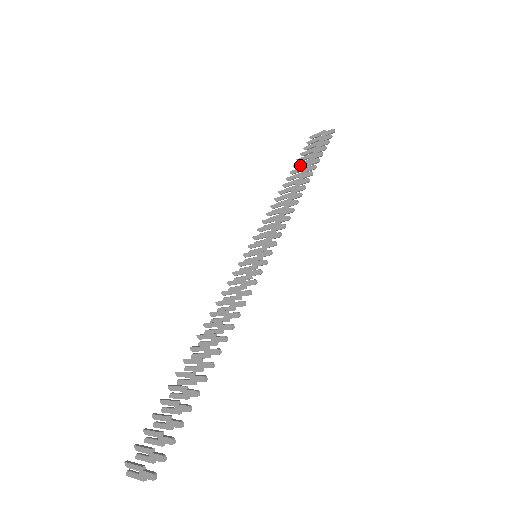
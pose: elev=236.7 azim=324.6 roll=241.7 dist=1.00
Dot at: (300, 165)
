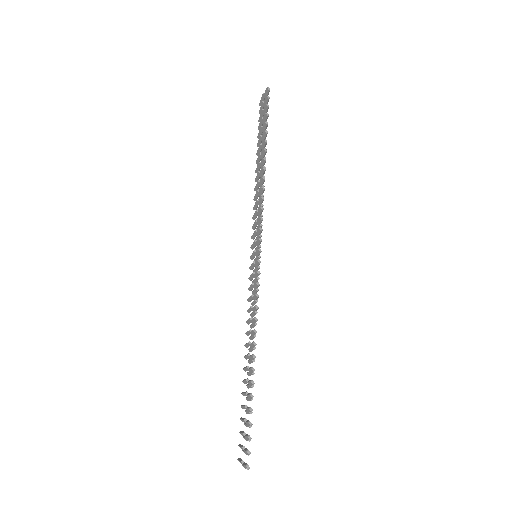
Dot at: (259, 143)
